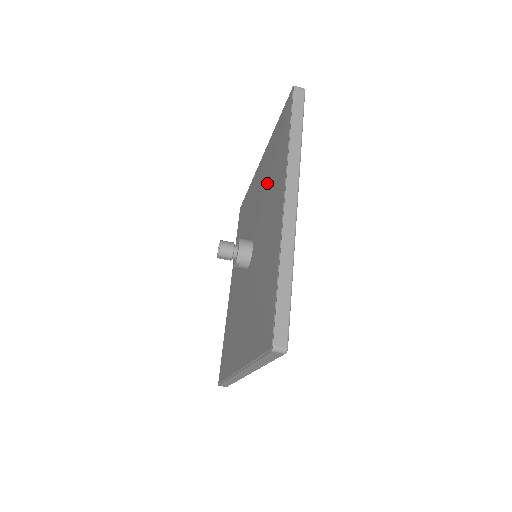
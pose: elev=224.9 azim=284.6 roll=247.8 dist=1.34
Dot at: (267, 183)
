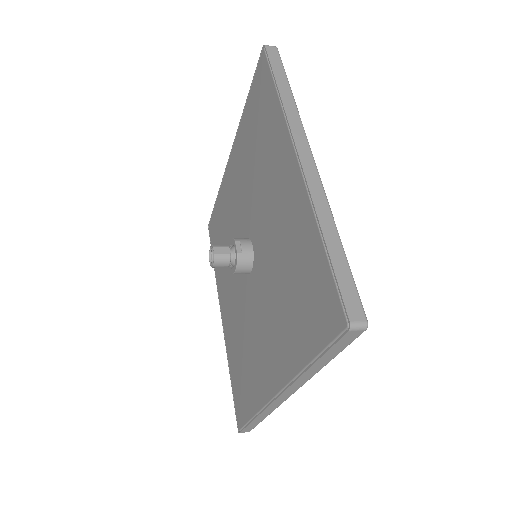
Dot at: (281, 277)
